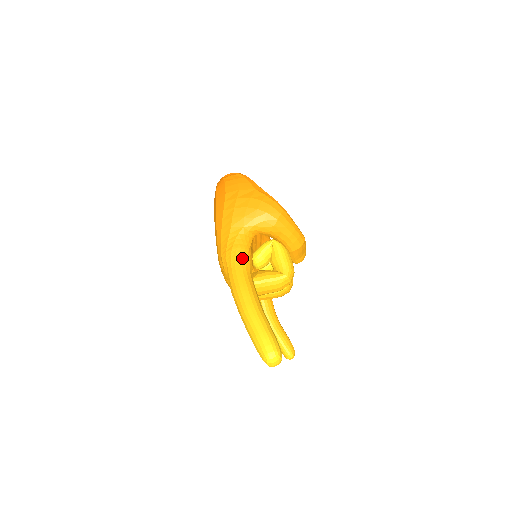
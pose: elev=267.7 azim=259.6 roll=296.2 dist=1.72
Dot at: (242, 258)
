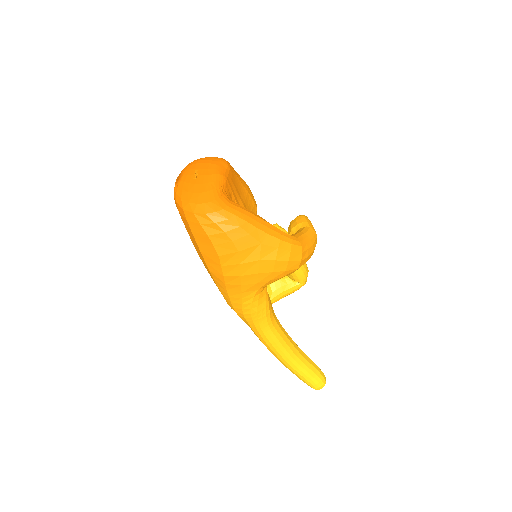
Dot at: (266, 318)
